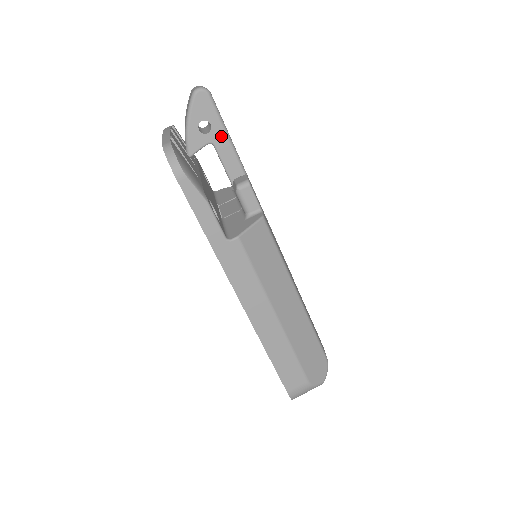
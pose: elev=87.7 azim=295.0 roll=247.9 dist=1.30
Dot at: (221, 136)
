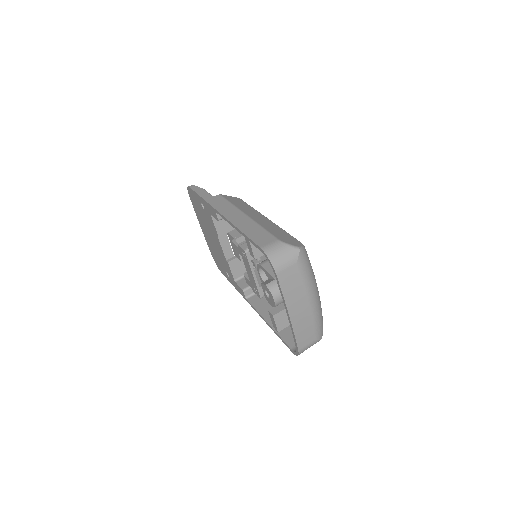
Dot at: occluded
